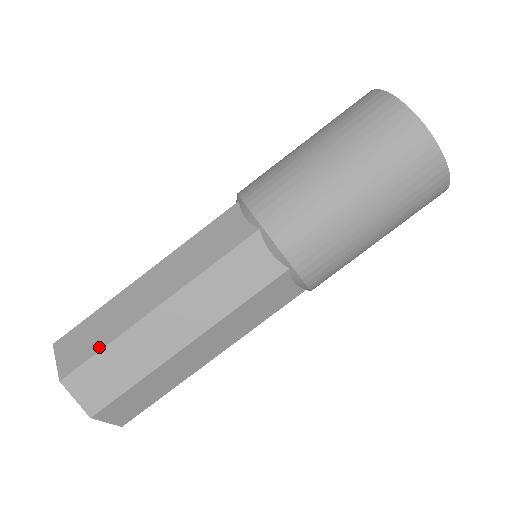
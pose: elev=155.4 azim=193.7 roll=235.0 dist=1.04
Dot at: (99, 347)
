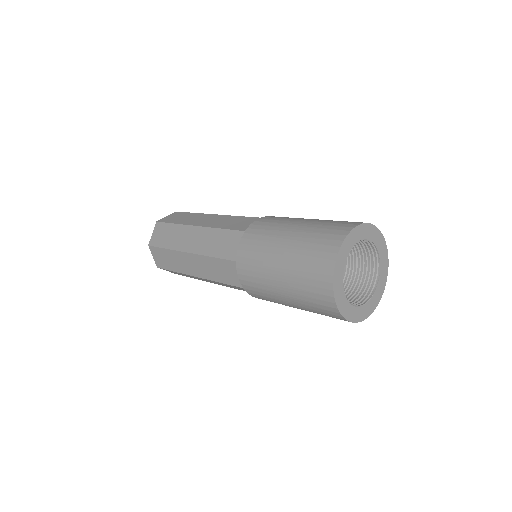
Dot at: (173, 222)
